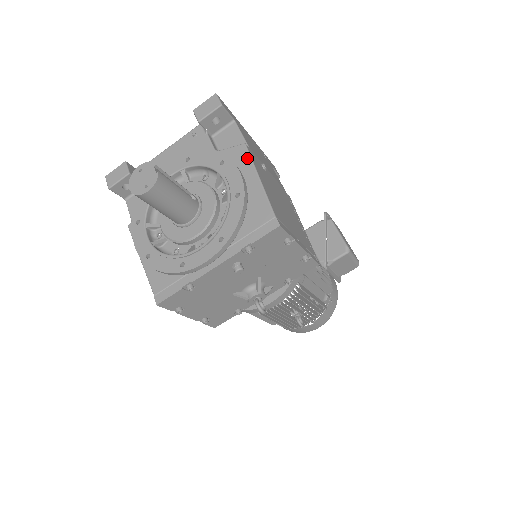
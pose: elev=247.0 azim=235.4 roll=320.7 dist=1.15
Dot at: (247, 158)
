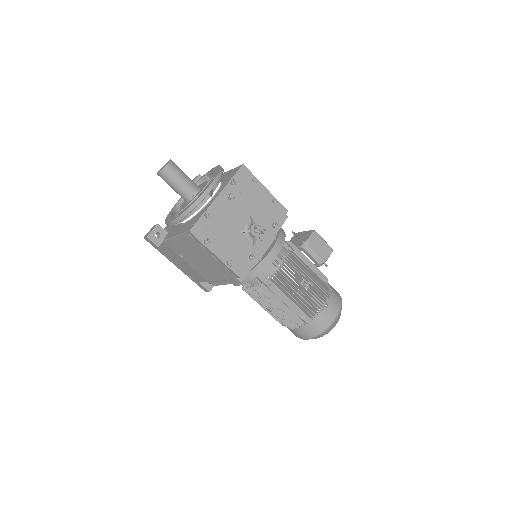
Dot at: occluded
